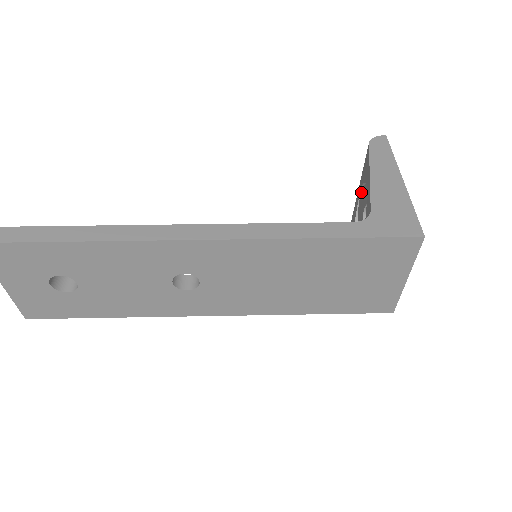
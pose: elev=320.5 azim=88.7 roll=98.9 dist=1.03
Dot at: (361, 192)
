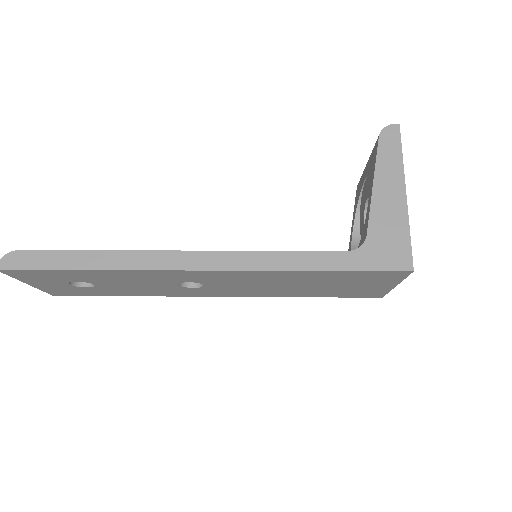
Dot at: (366, 178)
